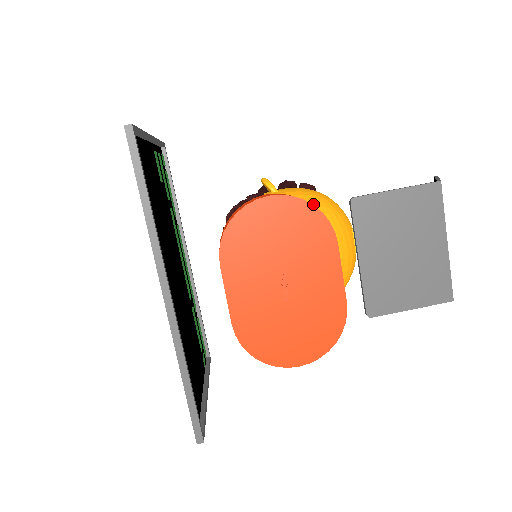
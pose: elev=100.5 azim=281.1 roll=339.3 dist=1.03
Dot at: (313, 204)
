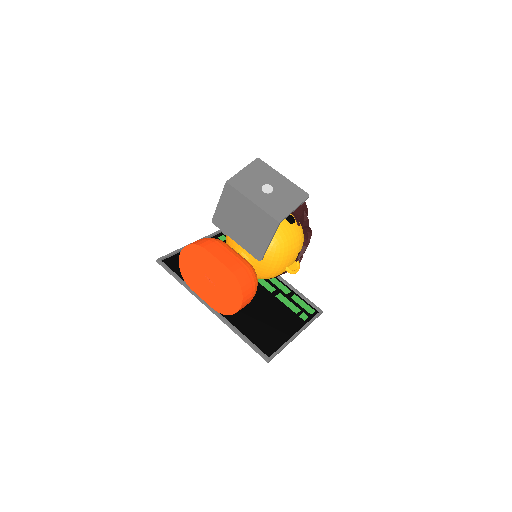
Dot at: occluded
